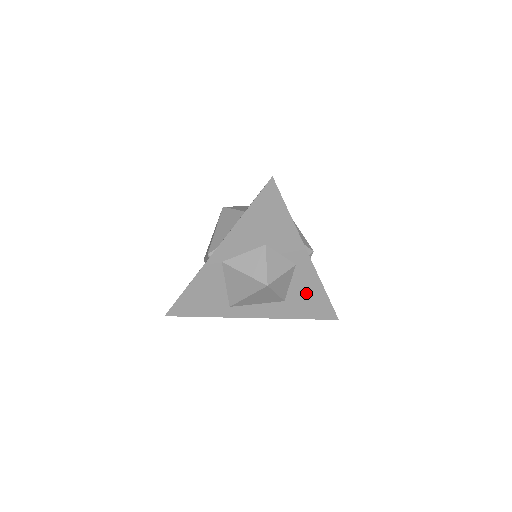
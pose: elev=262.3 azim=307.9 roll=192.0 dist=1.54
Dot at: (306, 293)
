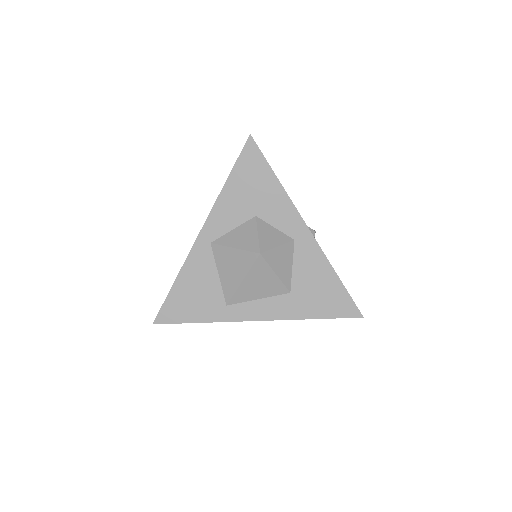
Dot at: (314, 279)
